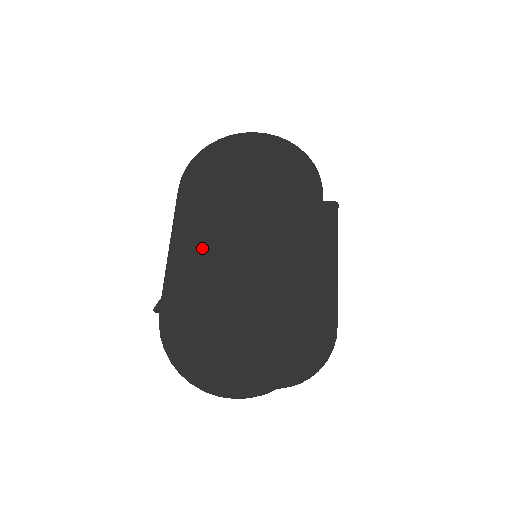
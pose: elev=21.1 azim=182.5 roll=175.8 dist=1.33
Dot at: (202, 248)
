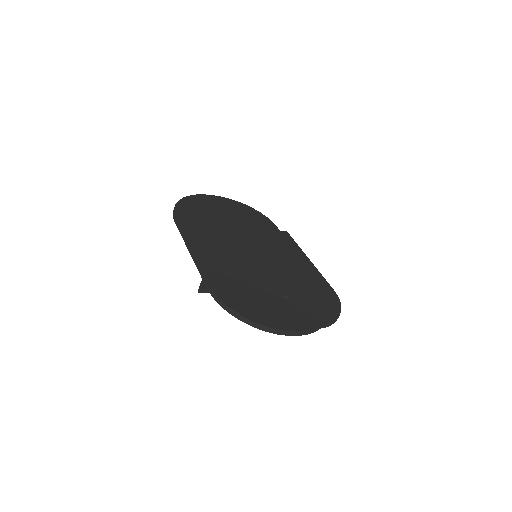
Dot at: (217, 249)
